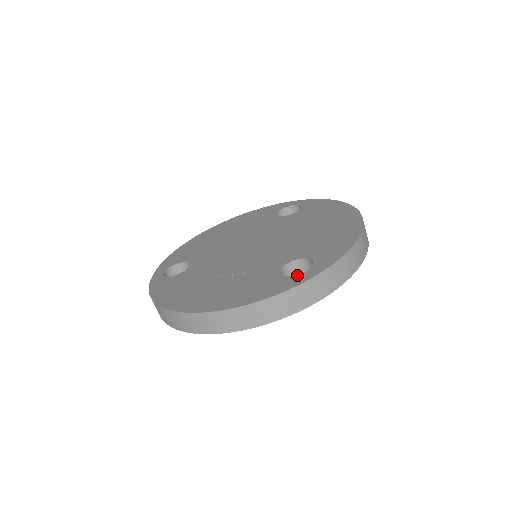
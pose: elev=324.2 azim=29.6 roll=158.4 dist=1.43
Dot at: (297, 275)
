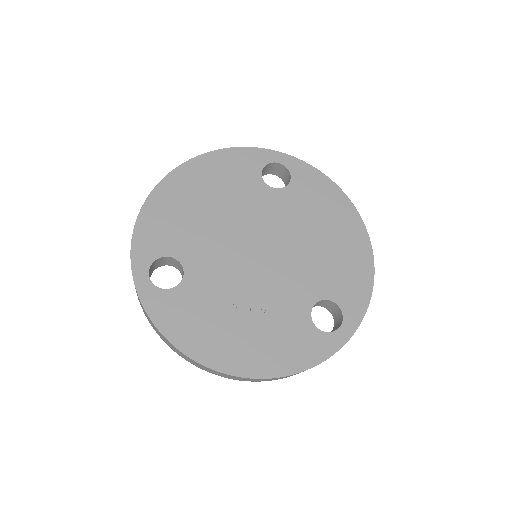
Dot at: (333, 332)
